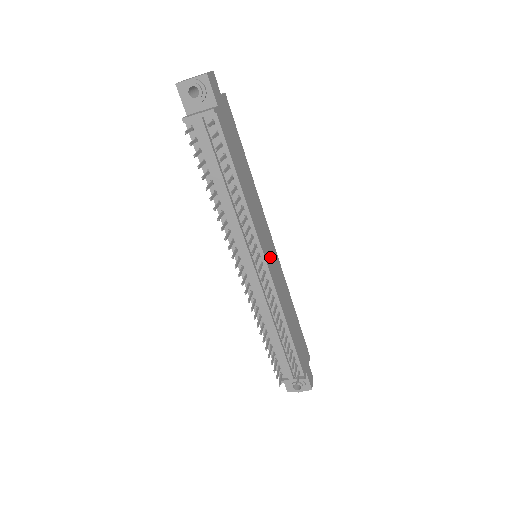
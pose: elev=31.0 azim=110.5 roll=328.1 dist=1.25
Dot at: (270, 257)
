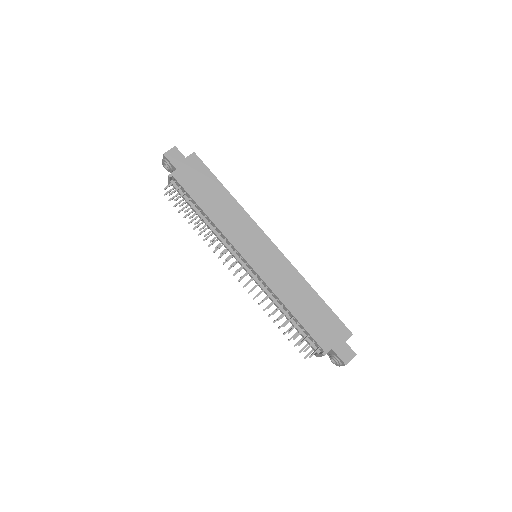
Dot at: (259, 256)
